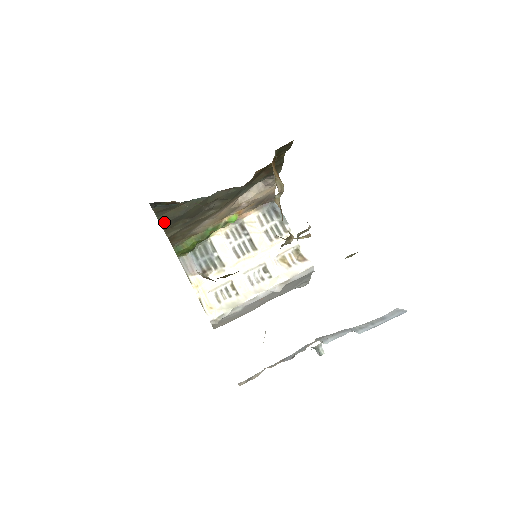
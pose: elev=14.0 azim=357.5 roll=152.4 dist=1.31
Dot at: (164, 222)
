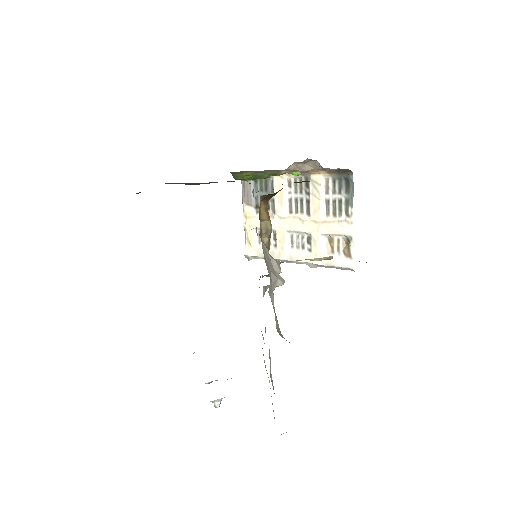
Dot at: occluded
